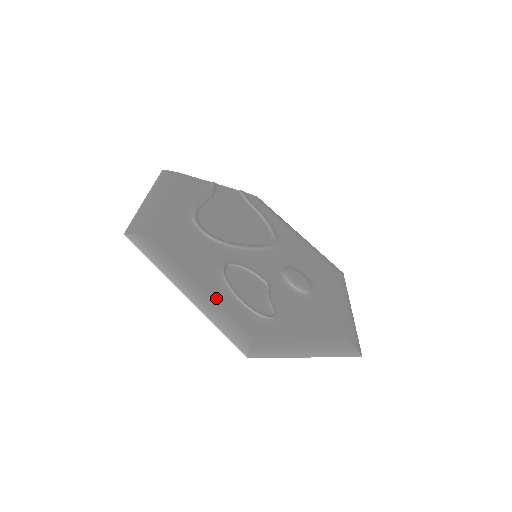
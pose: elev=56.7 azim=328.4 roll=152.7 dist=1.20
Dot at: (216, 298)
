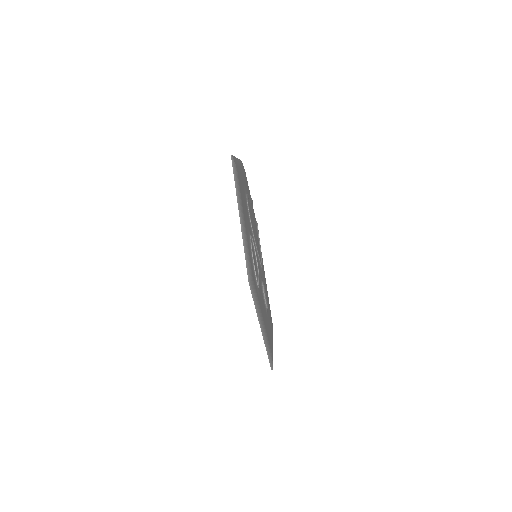
Dot at: occluded
